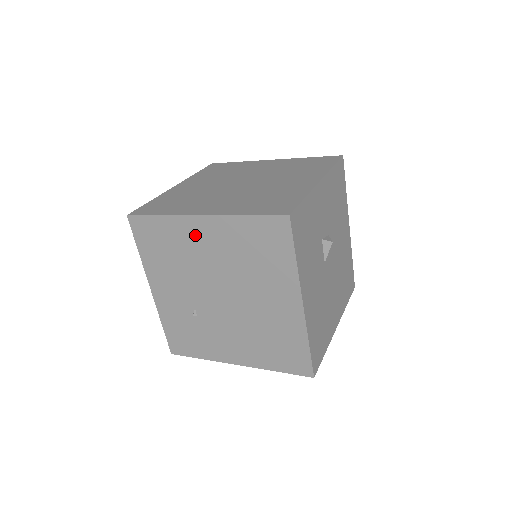
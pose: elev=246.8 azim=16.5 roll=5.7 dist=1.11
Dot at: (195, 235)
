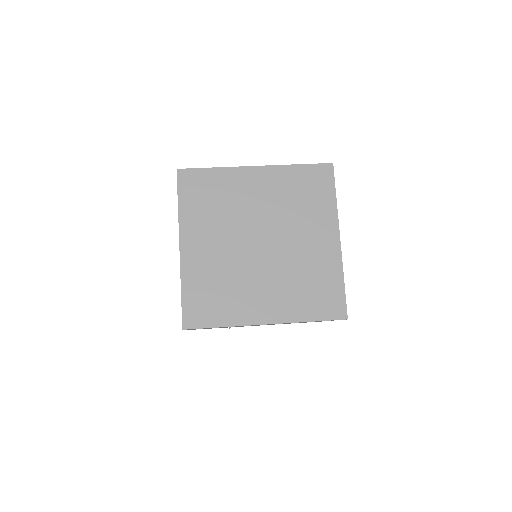
Dot at: occluded
